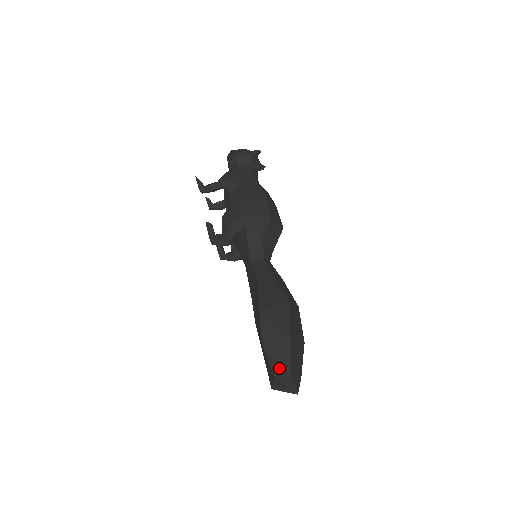
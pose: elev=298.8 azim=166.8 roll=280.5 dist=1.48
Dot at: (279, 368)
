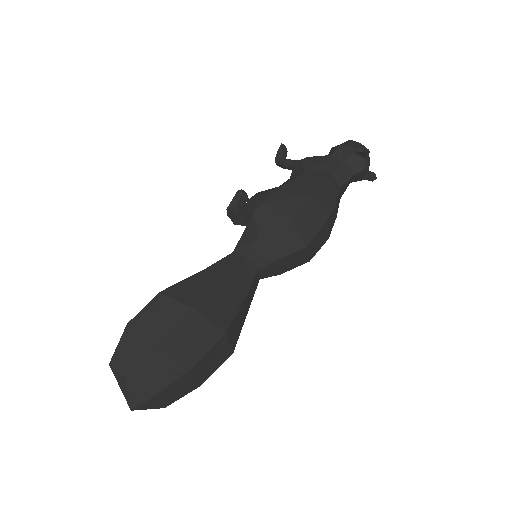
Dot at: (120, 360)
